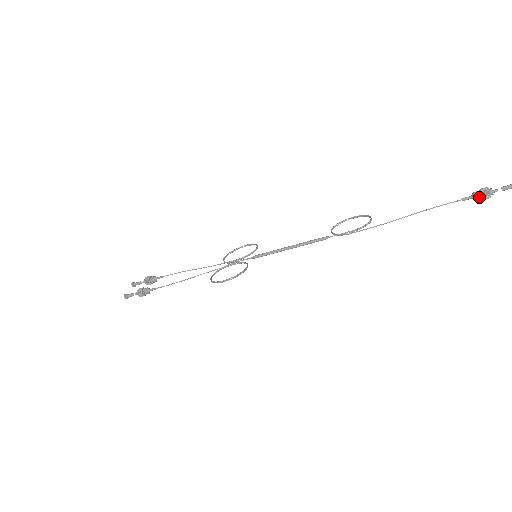
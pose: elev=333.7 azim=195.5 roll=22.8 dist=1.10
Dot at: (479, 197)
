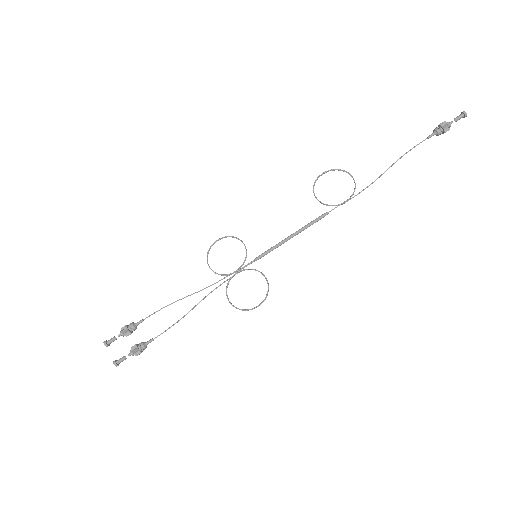
Dot at: (442, 133)
